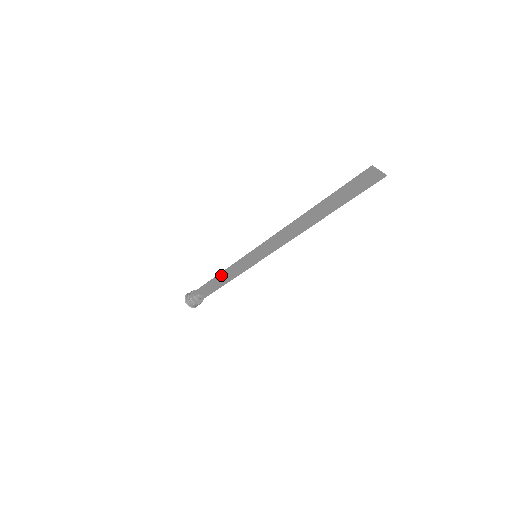
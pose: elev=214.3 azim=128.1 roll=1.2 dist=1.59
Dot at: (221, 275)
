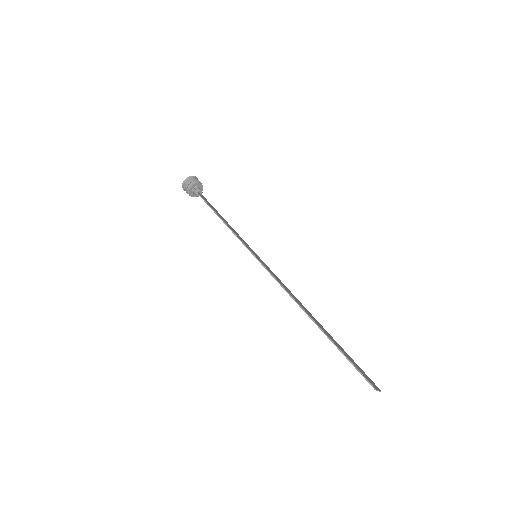
Dot at: (222, 220)
